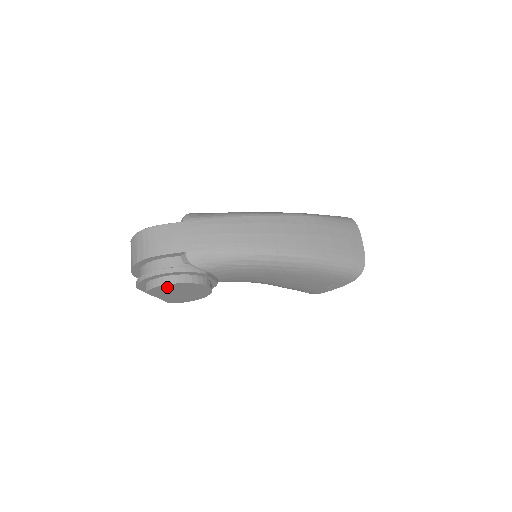
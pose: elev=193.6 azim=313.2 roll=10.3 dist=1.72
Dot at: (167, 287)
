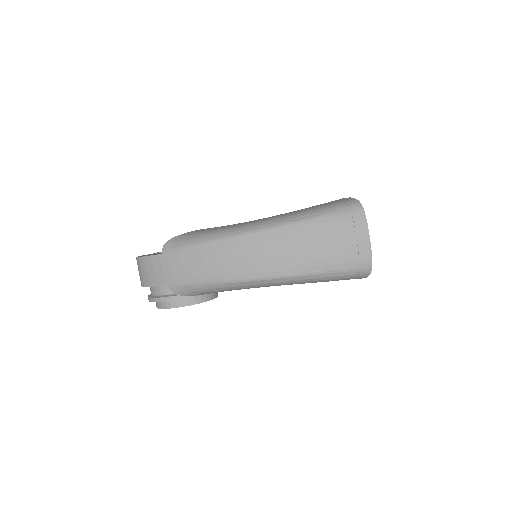
Dot at: occluded
